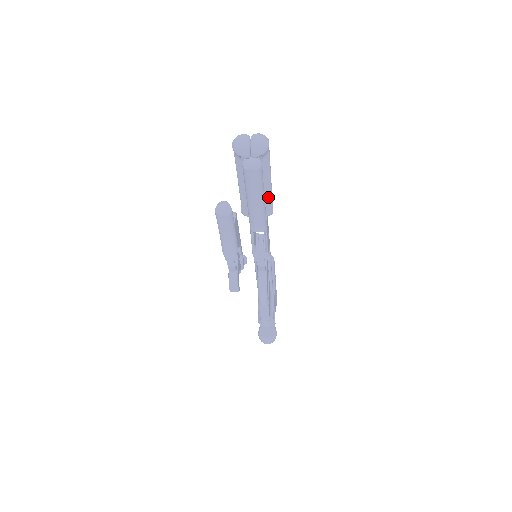
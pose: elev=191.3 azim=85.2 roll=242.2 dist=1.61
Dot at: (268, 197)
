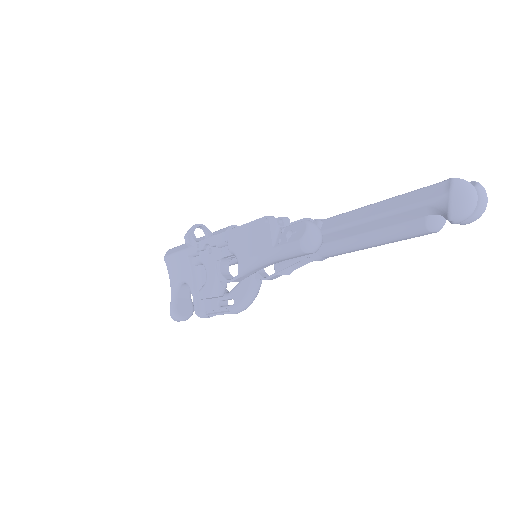
Dot at: occluded
